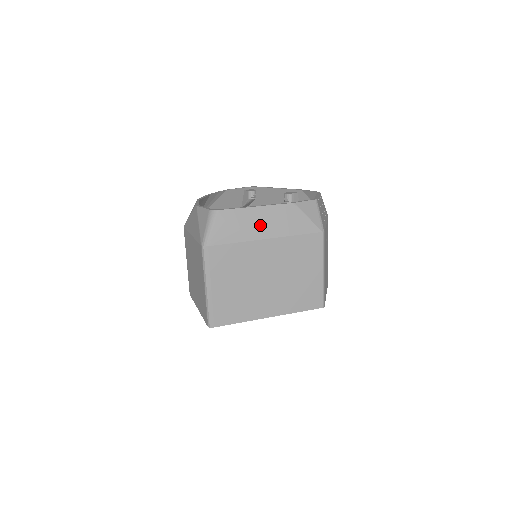
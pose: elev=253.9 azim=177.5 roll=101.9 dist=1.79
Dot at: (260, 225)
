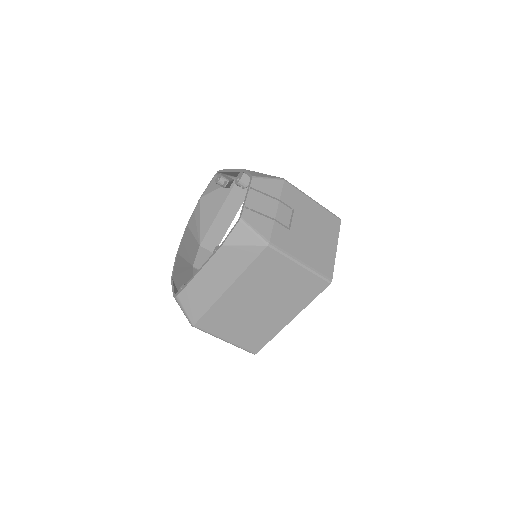
Dot at: (214, 283)
